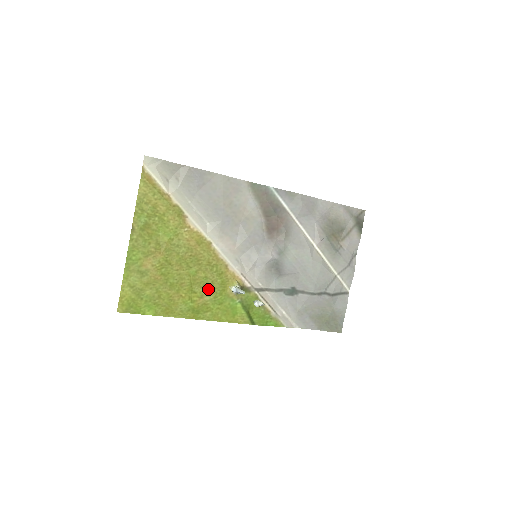
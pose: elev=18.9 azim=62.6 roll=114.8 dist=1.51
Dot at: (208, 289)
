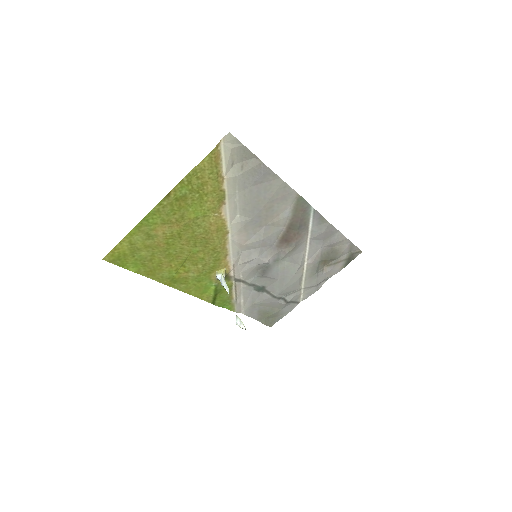
Dot at: (198, 268)
